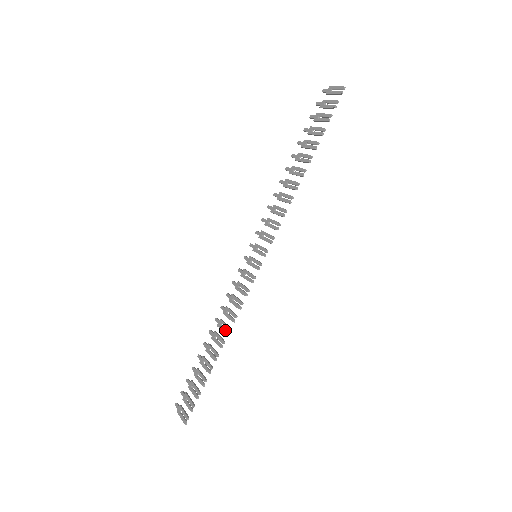
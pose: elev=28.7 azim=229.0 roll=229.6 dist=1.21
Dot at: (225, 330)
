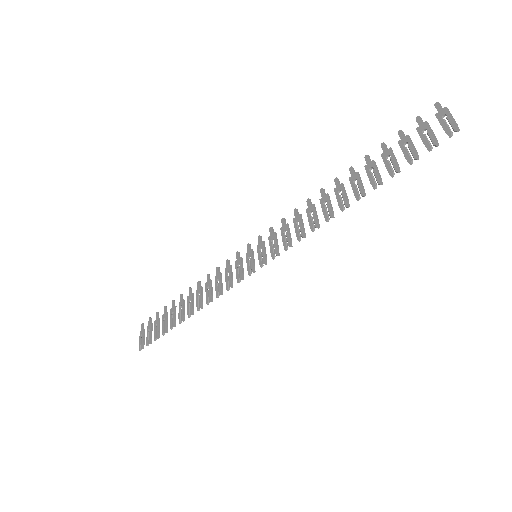
Dot at: (198, 304)
